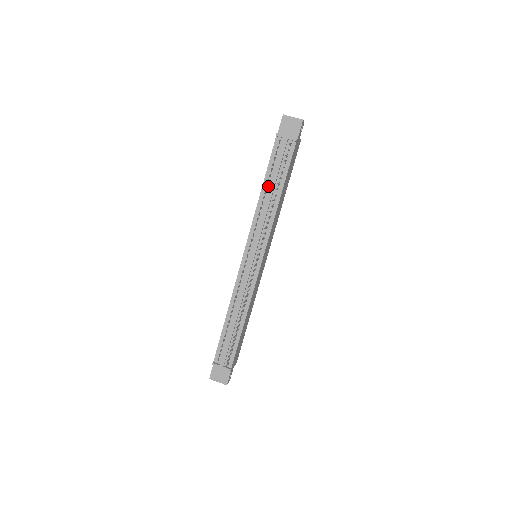
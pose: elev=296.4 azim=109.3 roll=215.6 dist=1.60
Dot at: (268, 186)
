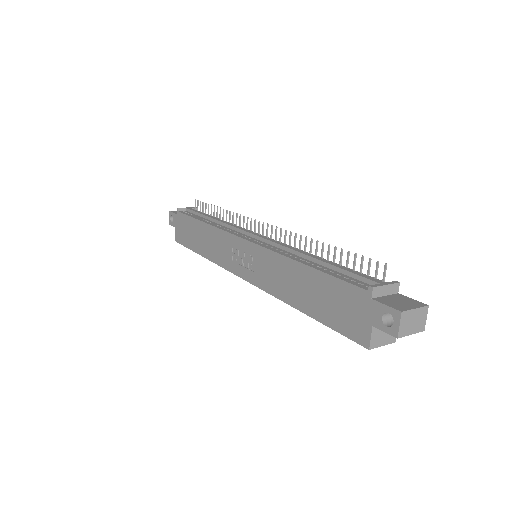
Dot at: (206, 220)
